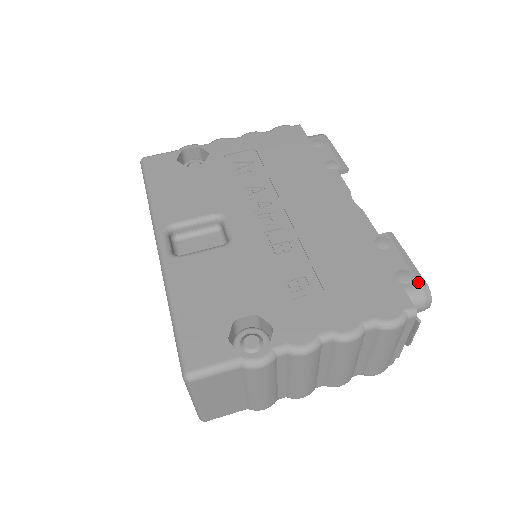
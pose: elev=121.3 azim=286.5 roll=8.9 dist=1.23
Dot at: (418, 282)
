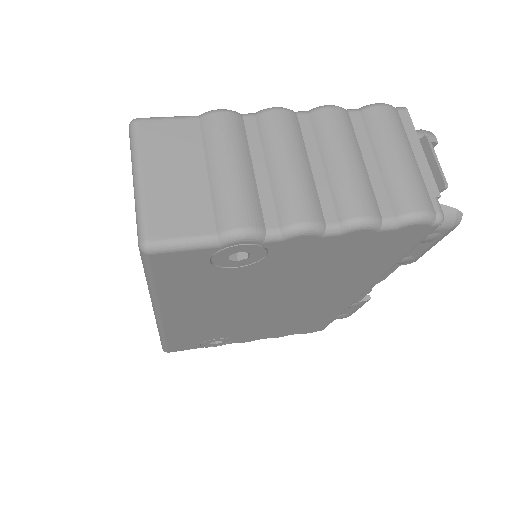
Dot at: occluded
